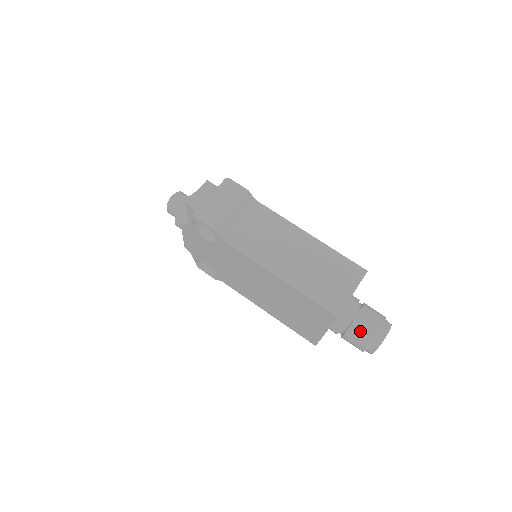
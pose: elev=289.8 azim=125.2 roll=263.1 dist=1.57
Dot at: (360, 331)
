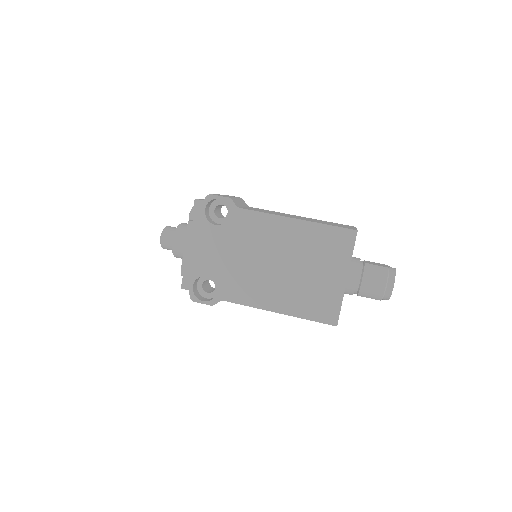
Dot at: (374, 266)
